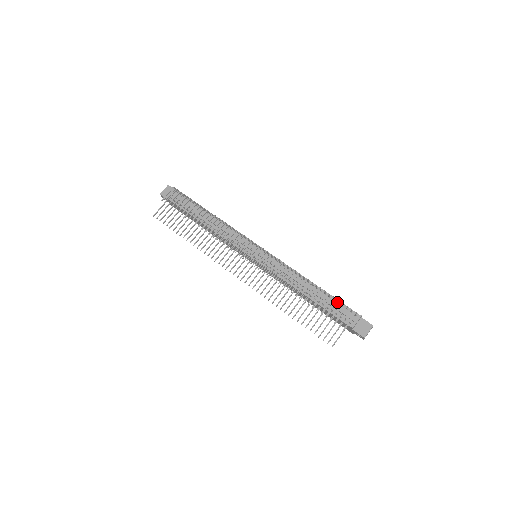
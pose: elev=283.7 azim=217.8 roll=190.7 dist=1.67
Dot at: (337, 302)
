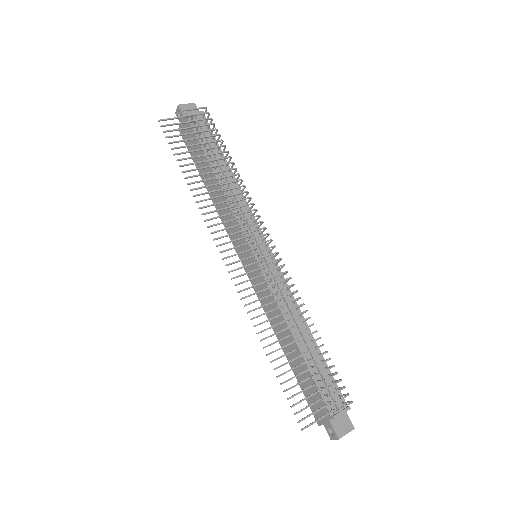
Dot at: (330, 374)
